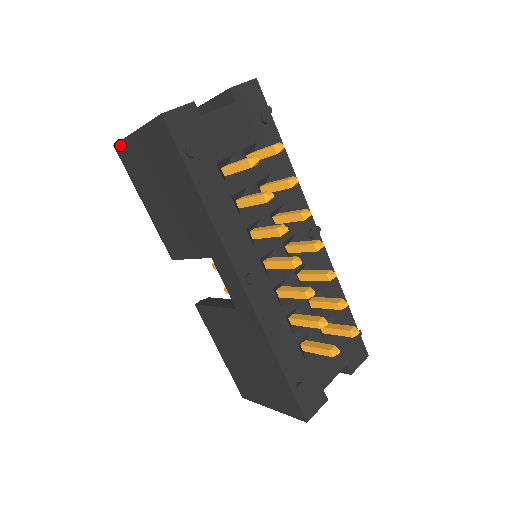
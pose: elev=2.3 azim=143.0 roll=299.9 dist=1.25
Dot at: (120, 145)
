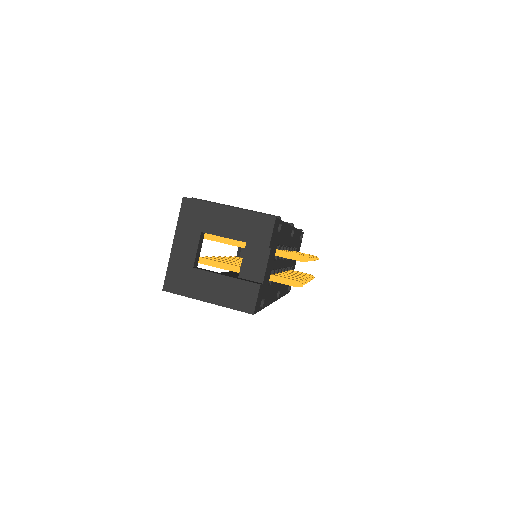
Dot at: occluded
